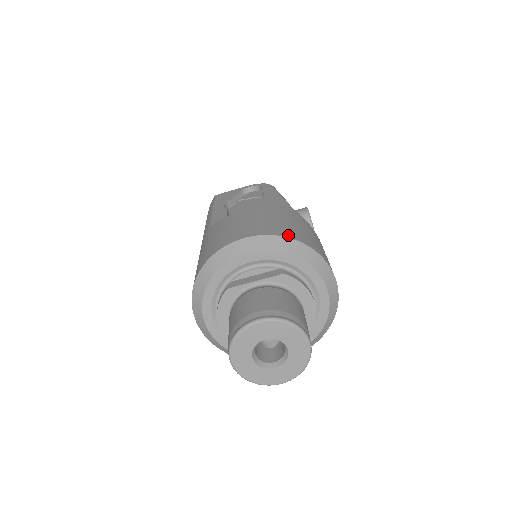
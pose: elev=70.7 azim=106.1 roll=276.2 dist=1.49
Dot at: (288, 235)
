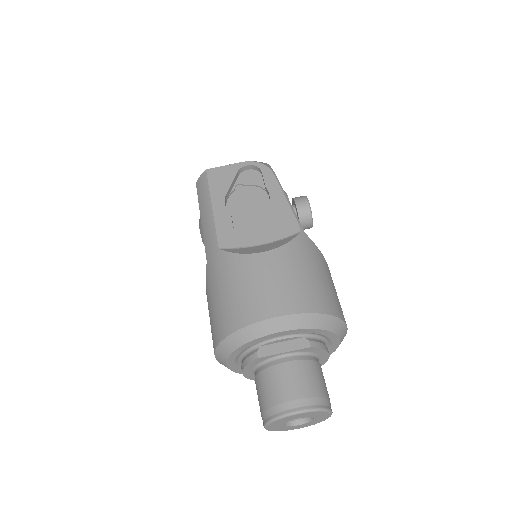
Dot at: (317, 308)
